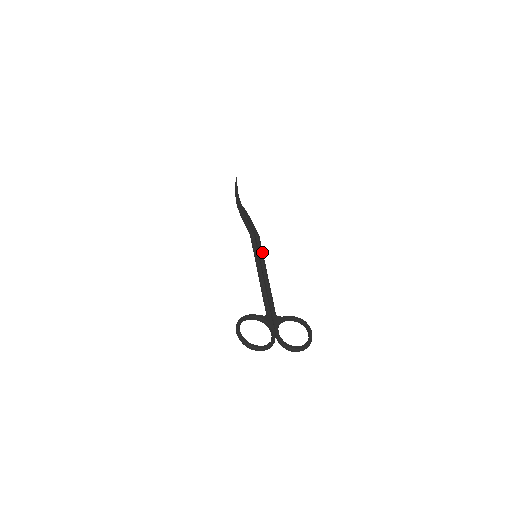
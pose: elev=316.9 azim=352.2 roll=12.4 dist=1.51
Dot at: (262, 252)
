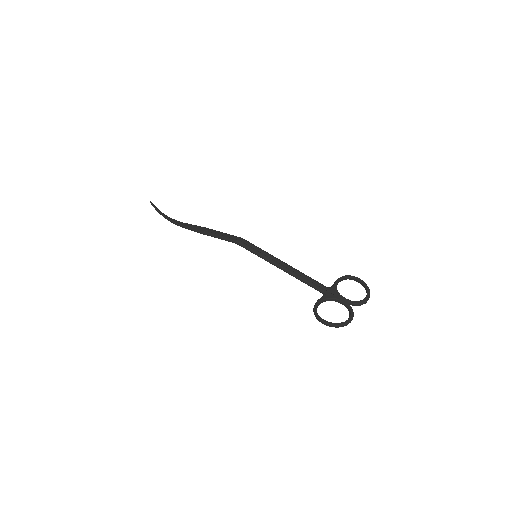
Dot at: (261, 249)
